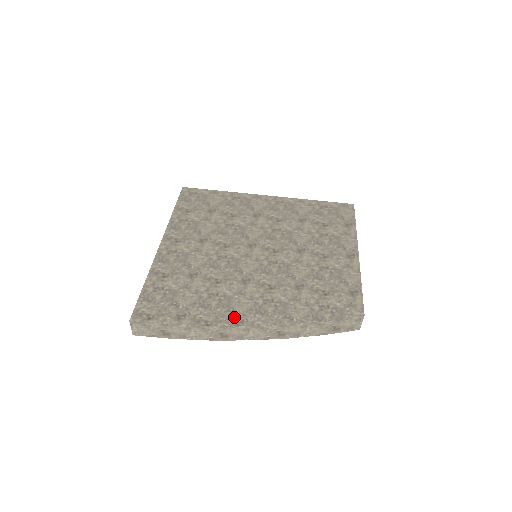
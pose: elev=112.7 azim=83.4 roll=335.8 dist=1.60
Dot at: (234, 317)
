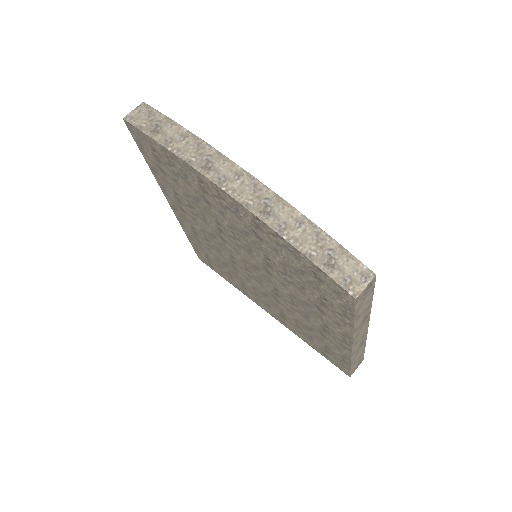
Dot at: occluded
